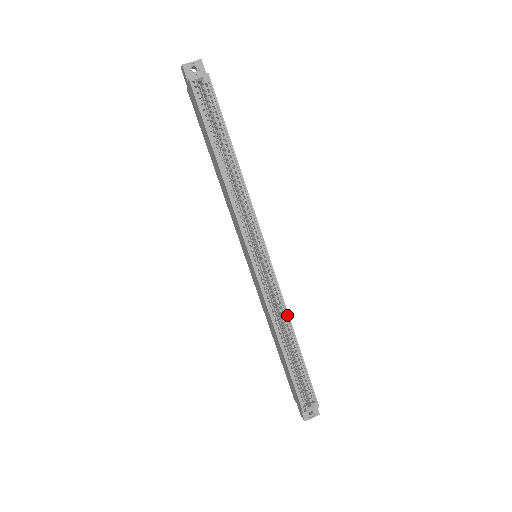
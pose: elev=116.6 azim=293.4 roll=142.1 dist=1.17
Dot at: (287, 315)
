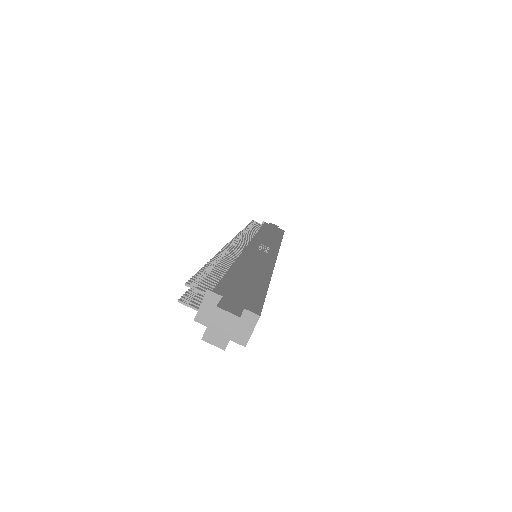
Dot at: occluded
